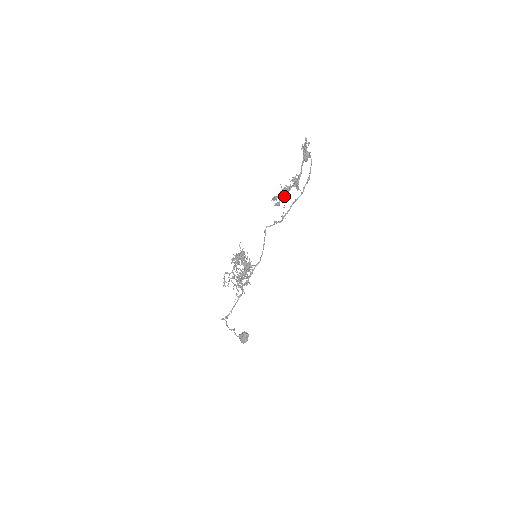
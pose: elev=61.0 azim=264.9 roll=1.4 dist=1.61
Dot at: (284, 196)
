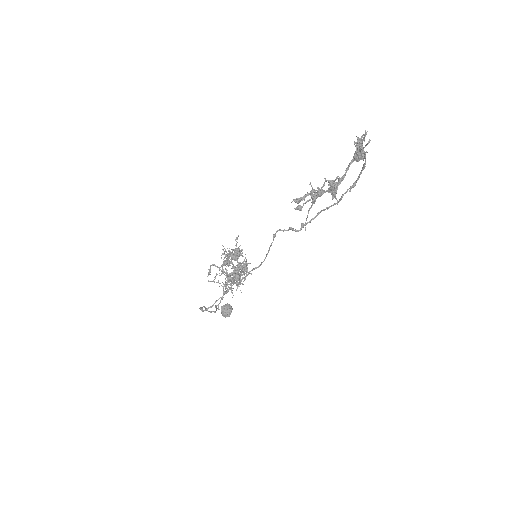
Dot at: occluded
